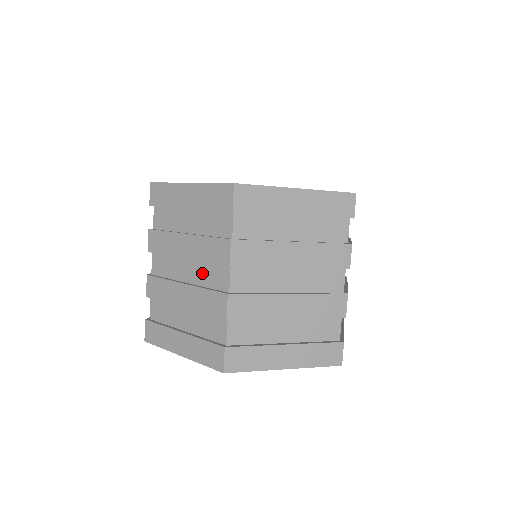
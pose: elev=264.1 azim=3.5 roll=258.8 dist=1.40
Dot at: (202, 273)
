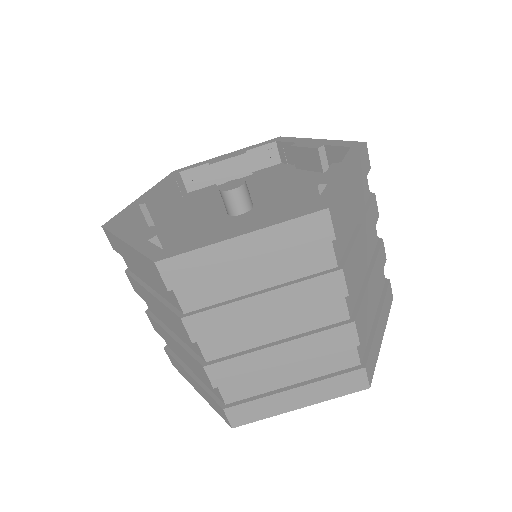
Dot at: (300, 320)
